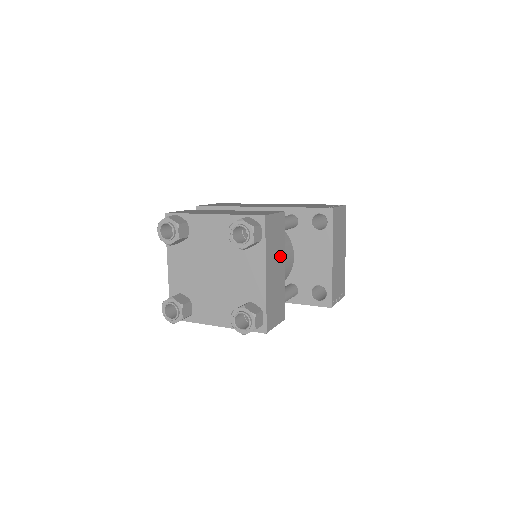
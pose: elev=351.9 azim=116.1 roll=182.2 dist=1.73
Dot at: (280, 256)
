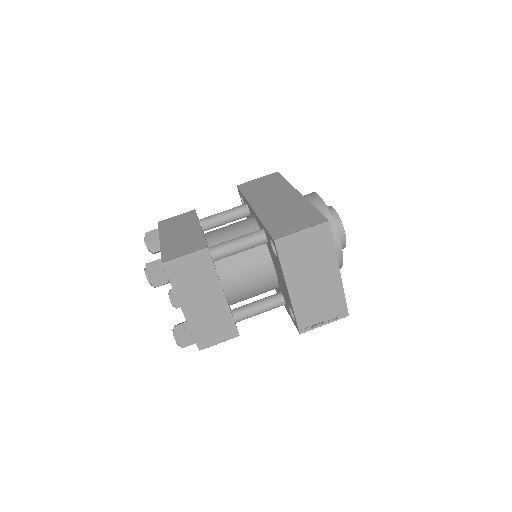
Dot at: (210, 288)
